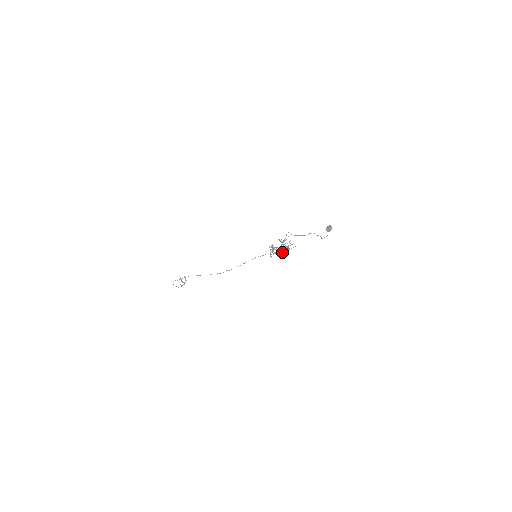
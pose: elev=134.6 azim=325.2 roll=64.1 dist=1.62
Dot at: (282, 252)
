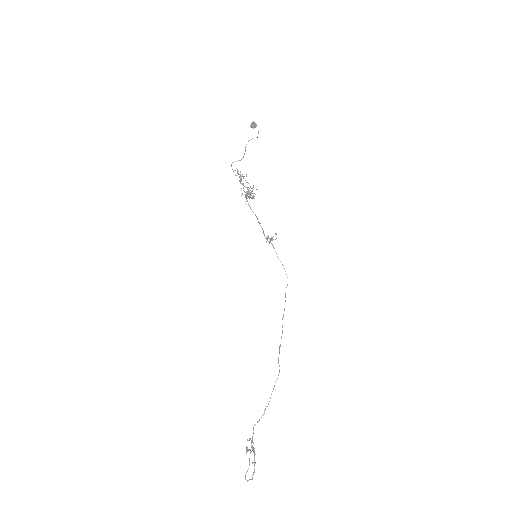
Dot at: (252, 198)
